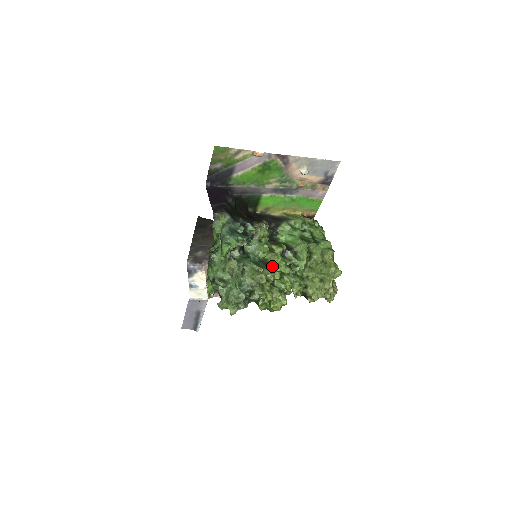
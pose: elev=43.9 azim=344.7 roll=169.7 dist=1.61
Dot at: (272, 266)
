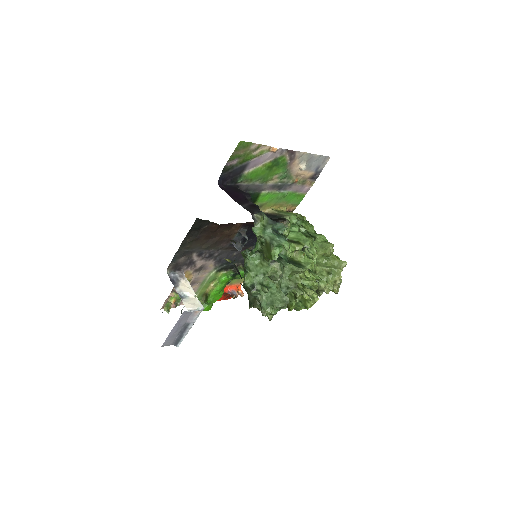
Dot at: (303, 265)
